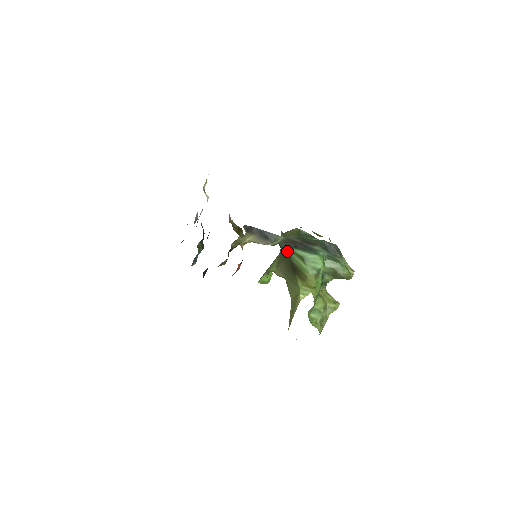
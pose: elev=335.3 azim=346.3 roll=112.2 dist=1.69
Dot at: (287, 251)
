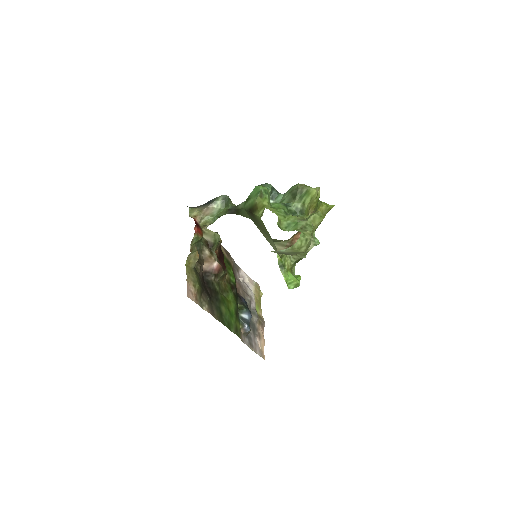
Dot at: (243, 210)
